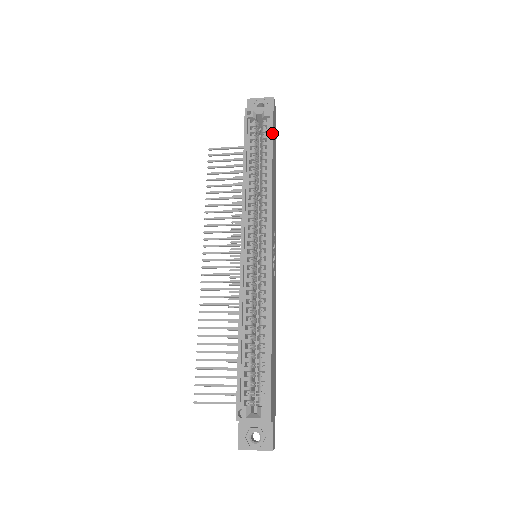
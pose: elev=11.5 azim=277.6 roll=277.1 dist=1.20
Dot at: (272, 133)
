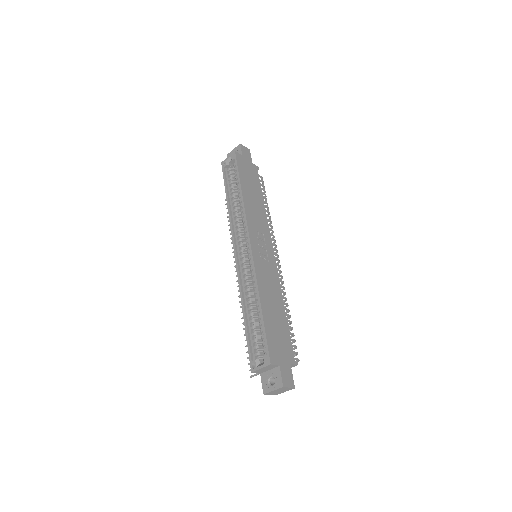
Dot at: (238, 169)
